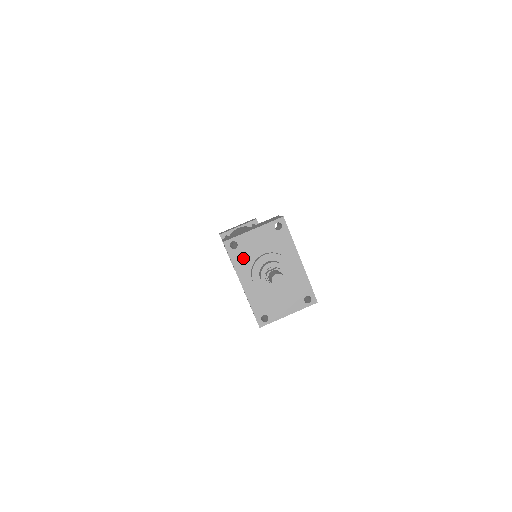
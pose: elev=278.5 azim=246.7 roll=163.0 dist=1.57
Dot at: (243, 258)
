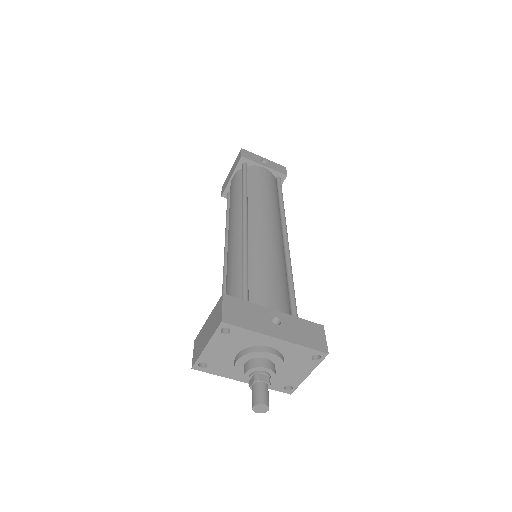
Dot at: (222, 367)
